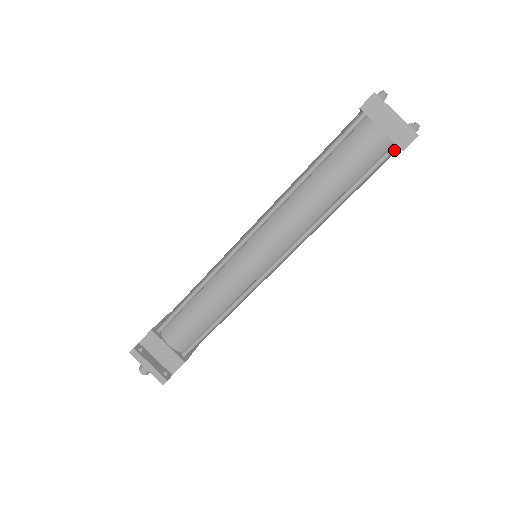
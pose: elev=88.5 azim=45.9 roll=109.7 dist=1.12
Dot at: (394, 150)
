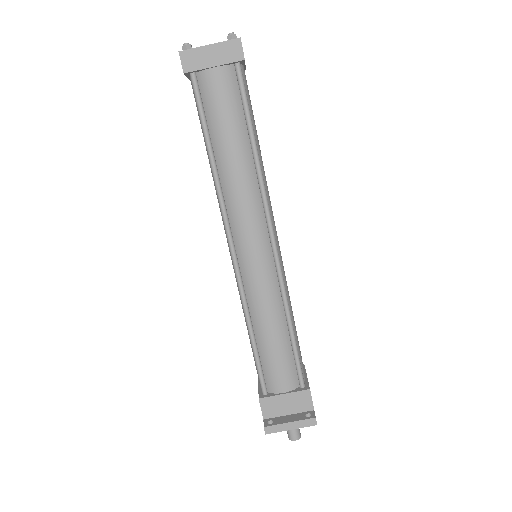
Dot at: (240, 68)
